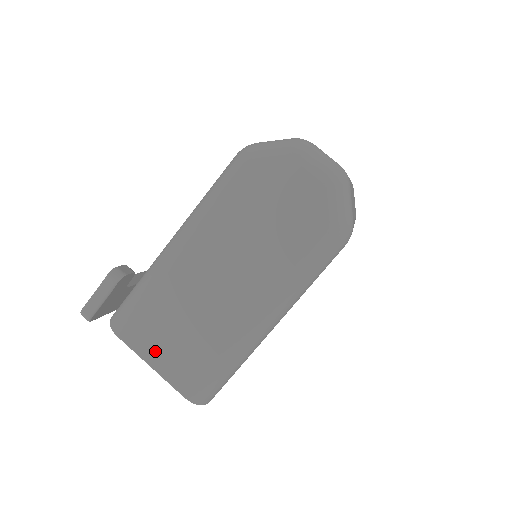
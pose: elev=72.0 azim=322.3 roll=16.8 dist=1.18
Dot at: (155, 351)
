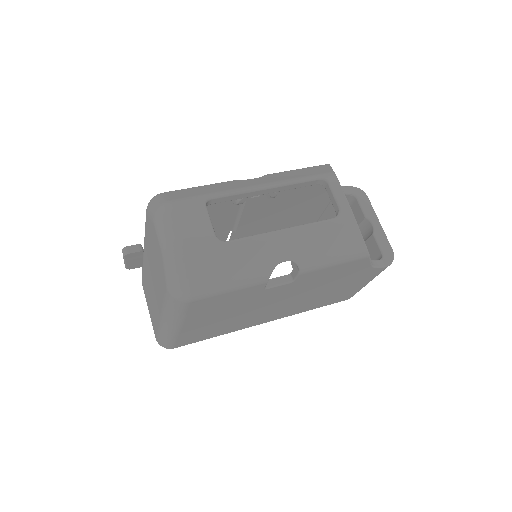
Dot at: (148, 303)
